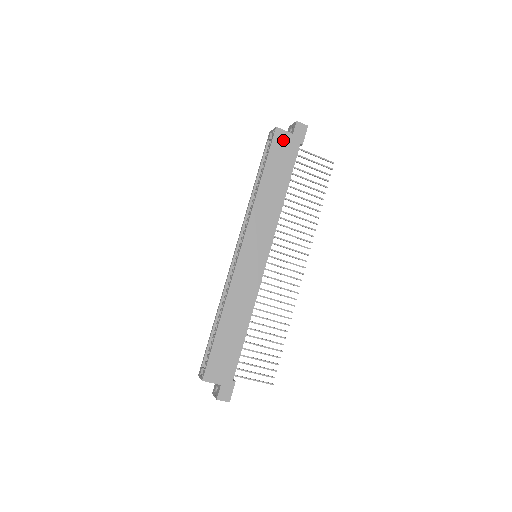
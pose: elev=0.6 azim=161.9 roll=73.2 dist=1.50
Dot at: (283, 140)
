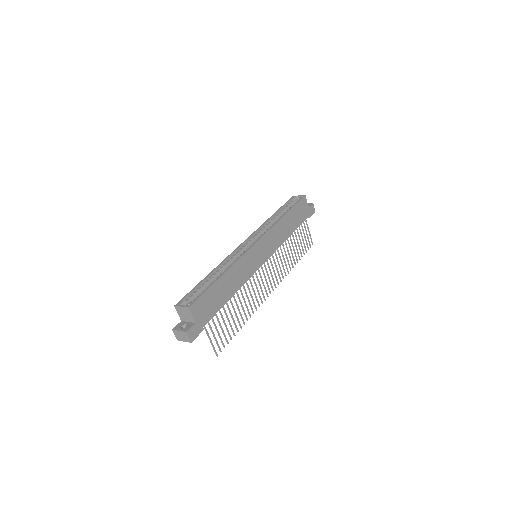
Dot at: (304, 205)
